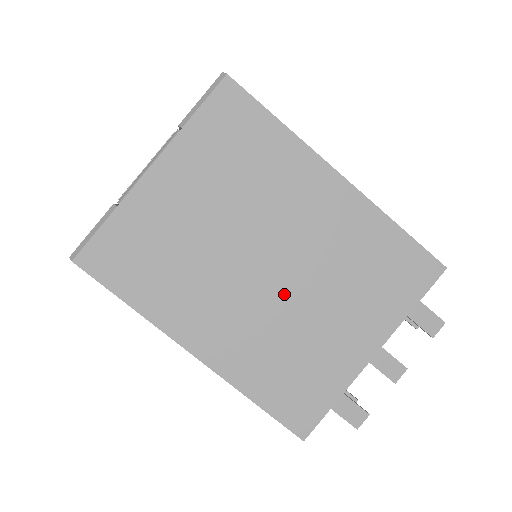
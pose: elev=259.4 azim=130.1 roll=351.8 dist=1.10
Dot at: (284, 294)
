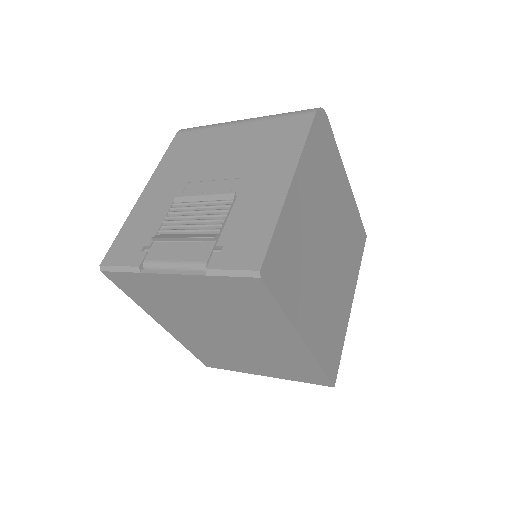
Dot at: (229, 343)
